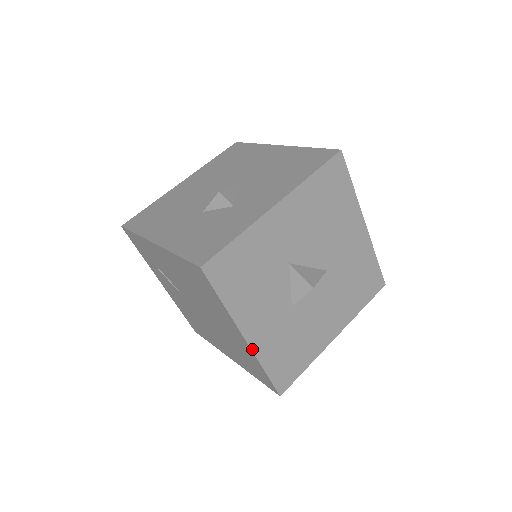
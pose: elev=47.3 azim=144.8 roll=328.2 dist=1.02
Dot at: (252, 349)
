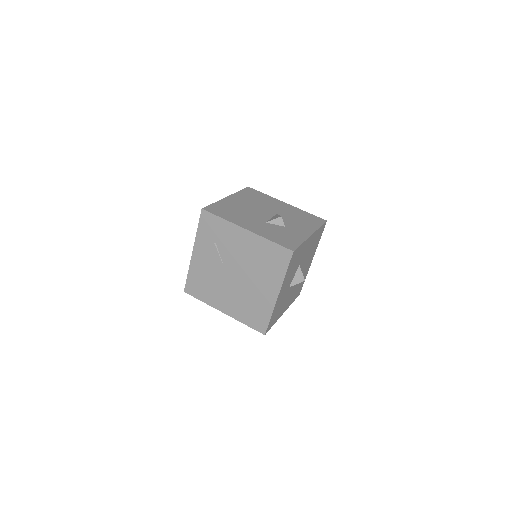
Dot at: (276, 302)
